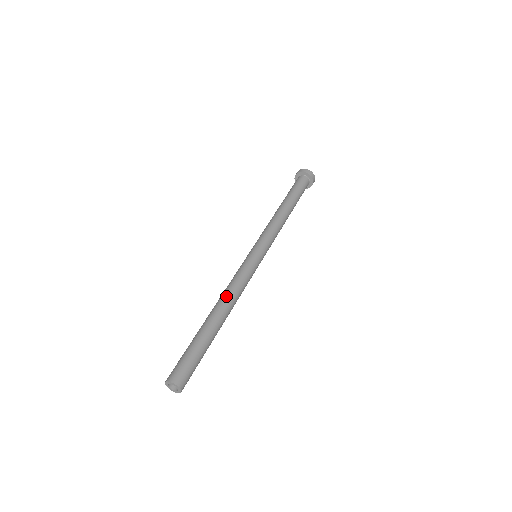
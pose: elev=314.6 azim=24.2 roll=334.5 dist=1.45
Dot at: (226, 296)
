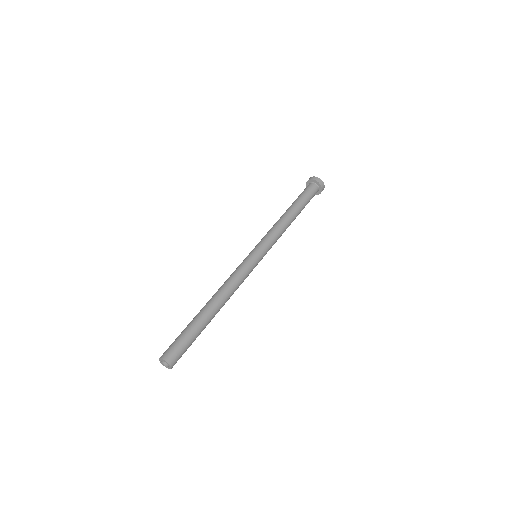
Dot at: (222, 290)
